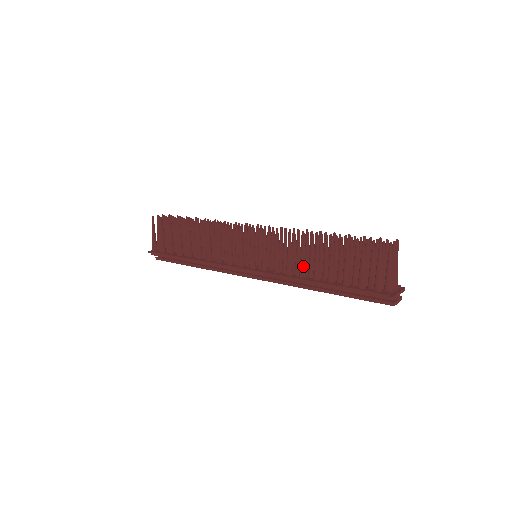
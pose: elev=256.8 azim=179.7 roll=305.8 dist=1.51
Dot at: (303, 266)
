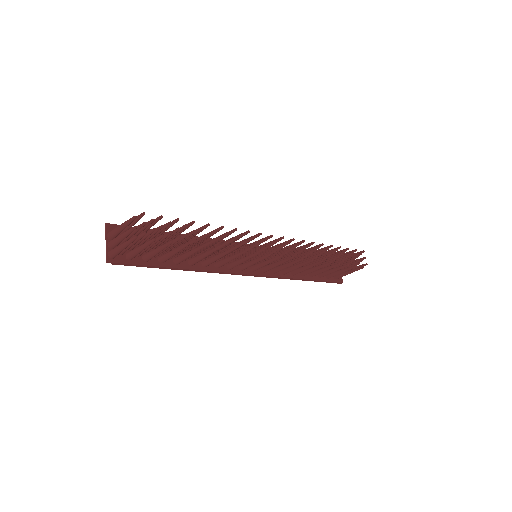
Dot at: occluded
